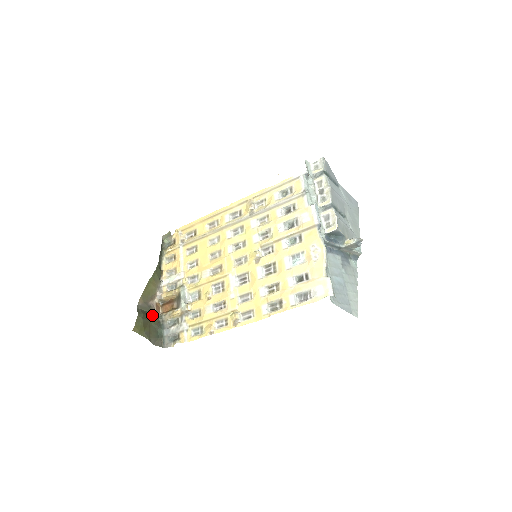
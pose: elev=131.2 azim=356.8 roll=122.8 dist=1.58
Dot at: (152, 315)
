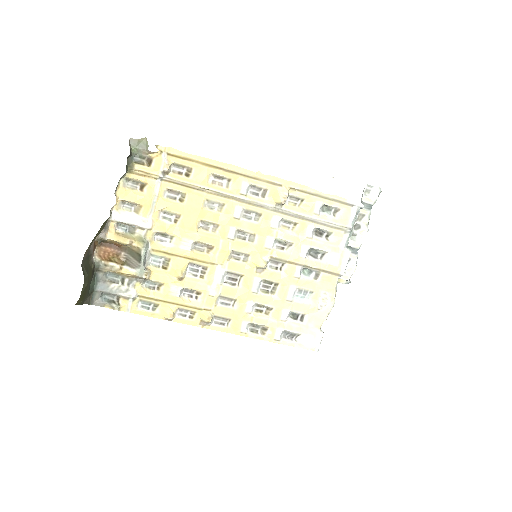
Dot at: (89, 264)
